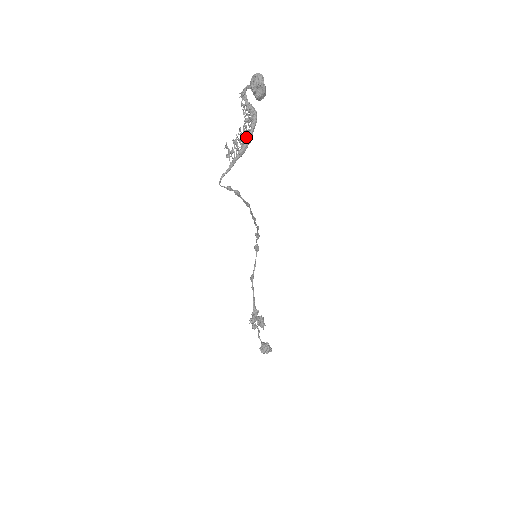
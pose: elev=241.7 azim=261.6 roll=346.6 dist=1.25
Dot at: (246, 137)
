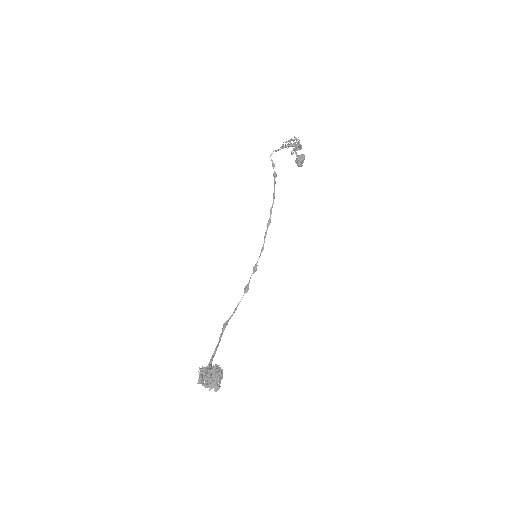
Dot at: (297, 140)
